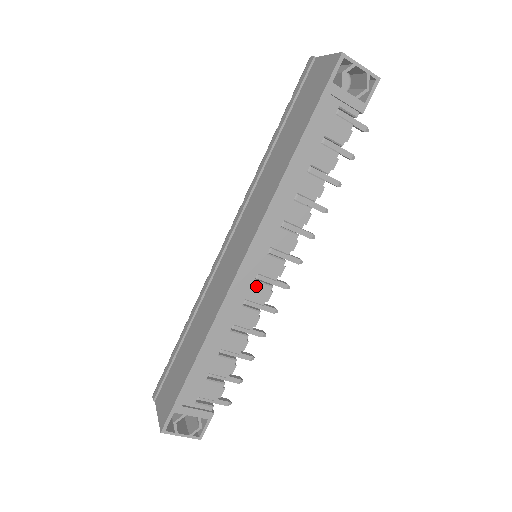
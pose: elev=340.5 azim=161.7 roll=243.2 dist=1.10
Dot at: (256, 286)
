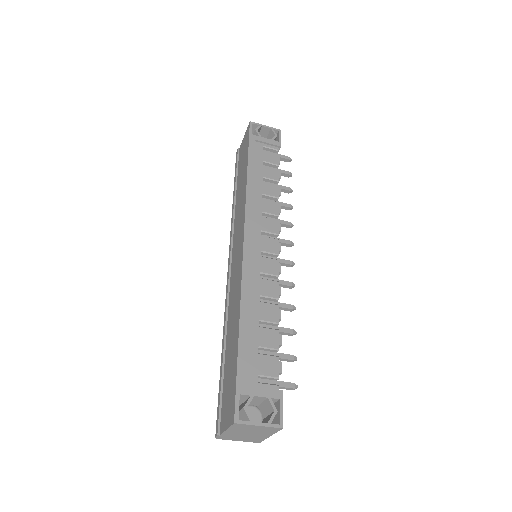
Dot at: (264, 261)
